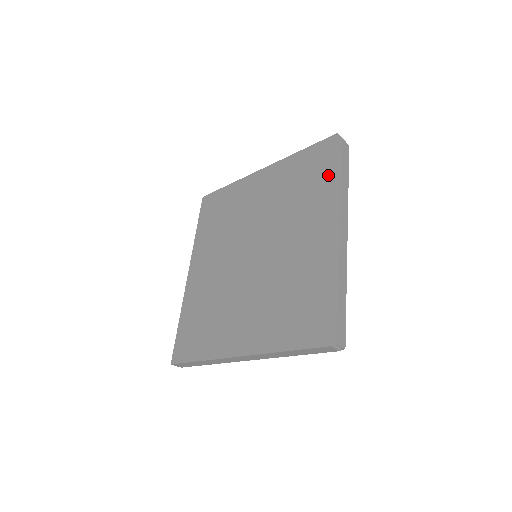
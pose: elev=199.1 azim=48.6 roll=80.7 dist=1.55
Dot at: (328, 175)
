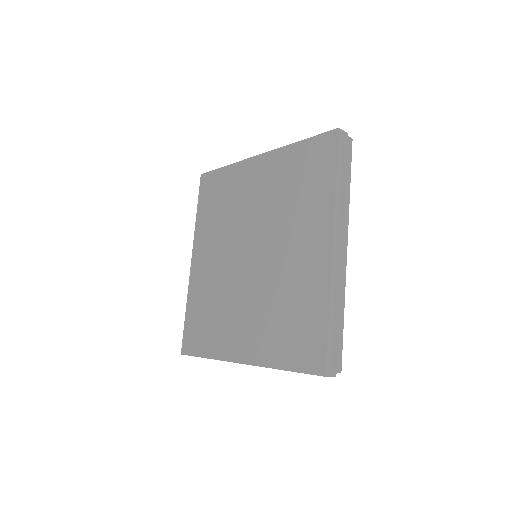
Dot at: (328, 181)
